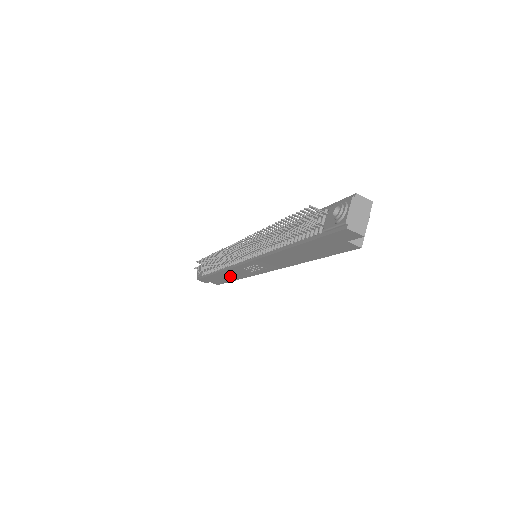
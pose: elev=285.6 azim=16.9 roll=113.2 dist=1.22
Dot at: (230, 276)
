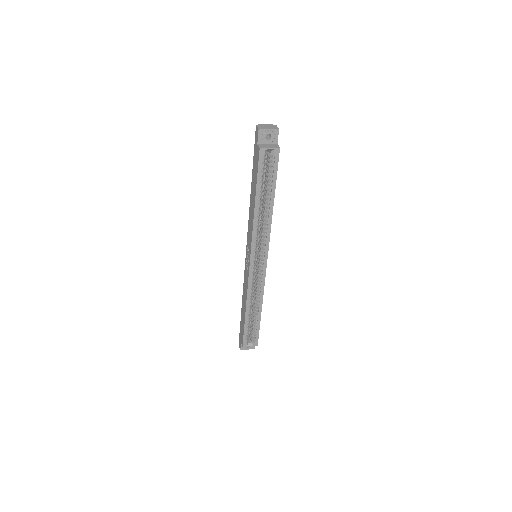
Dot at: occluded
